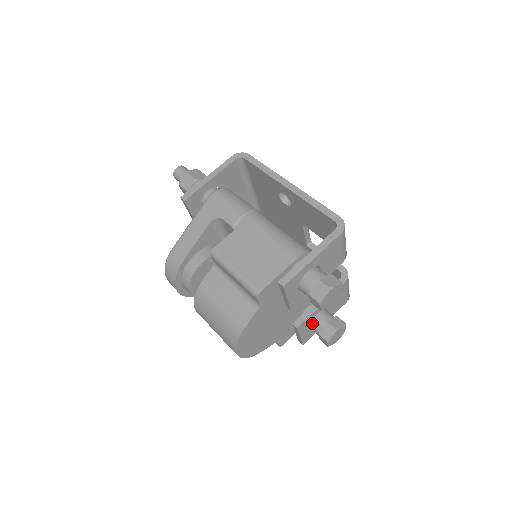
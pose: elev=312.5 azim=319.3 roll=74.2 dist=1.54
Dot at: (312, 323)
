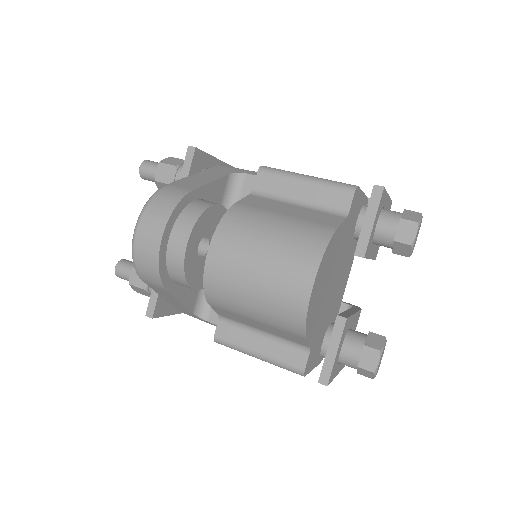
Dot at: (347, 337)
